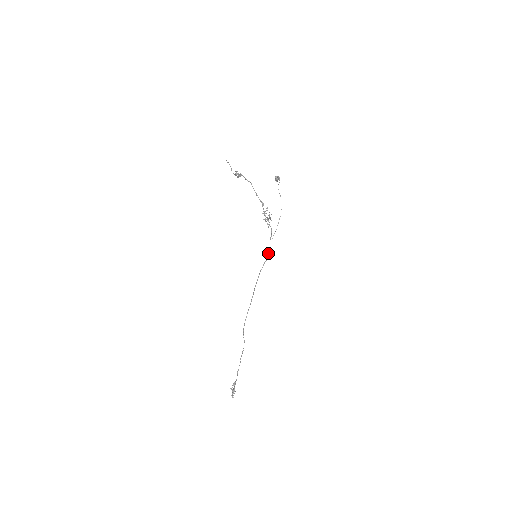
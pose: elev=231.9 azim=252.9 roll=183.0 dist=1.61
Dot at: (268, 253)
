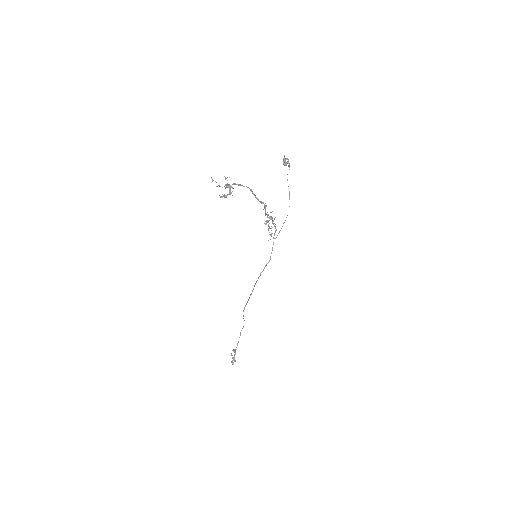
Dot at: (271, 253)
